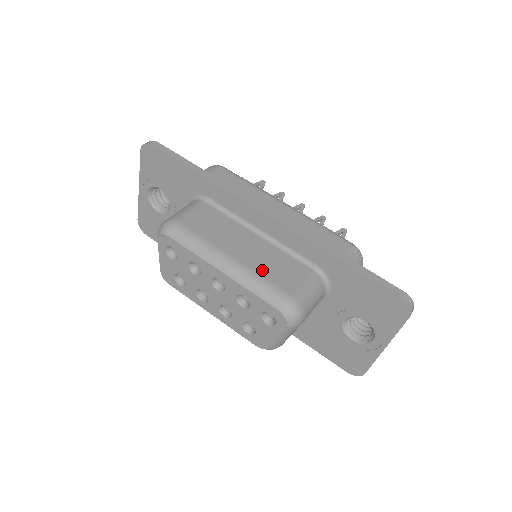
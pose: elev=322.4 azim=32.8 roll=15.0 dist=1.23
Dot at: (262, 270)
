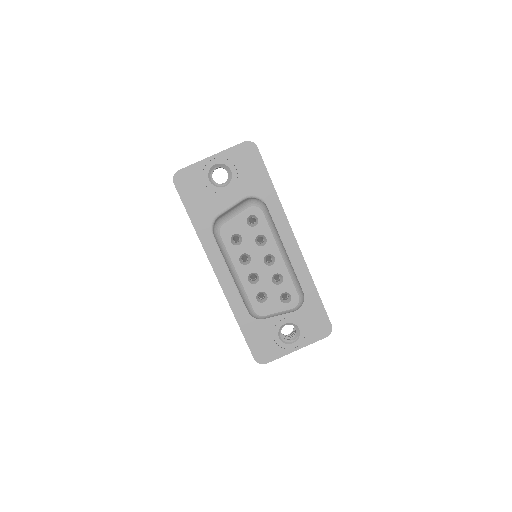
Dot at: occluded
